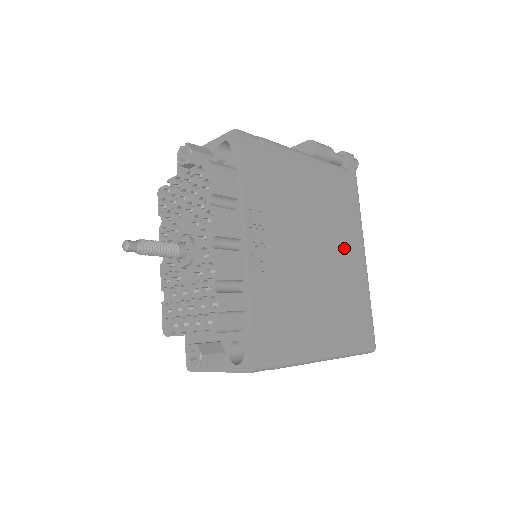
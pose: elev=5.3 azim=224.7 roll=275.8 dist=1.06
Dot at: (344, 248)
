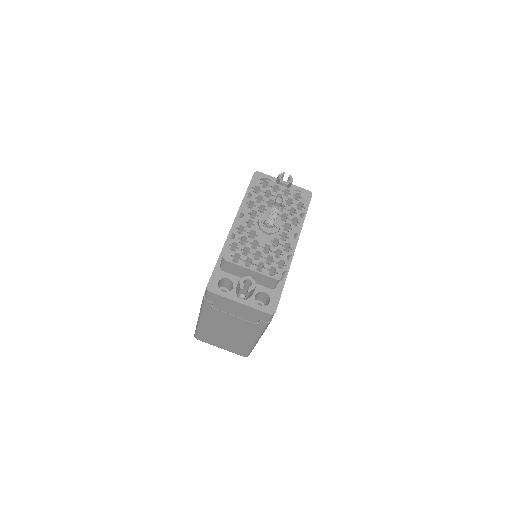
Dot at: occluded
